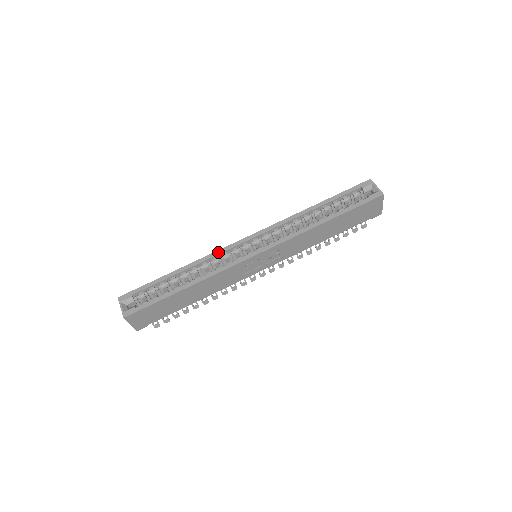
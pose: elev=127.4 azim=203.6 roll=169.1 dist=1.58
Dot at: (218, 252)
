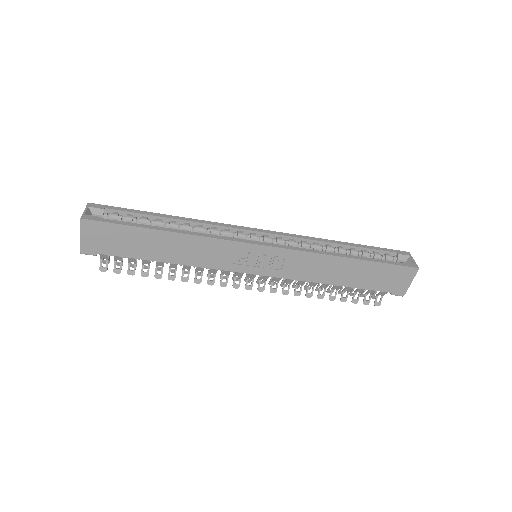
Dot at: (221, 224)
